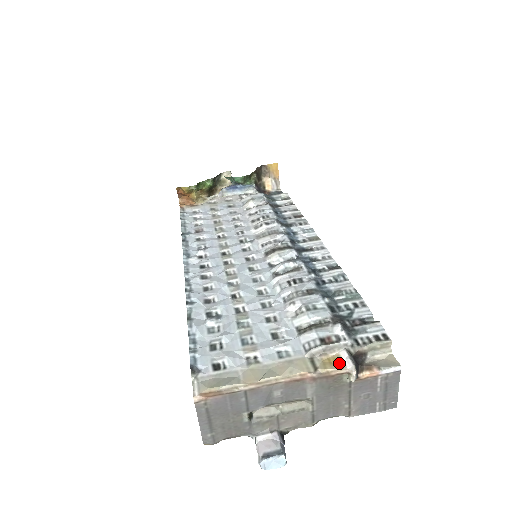
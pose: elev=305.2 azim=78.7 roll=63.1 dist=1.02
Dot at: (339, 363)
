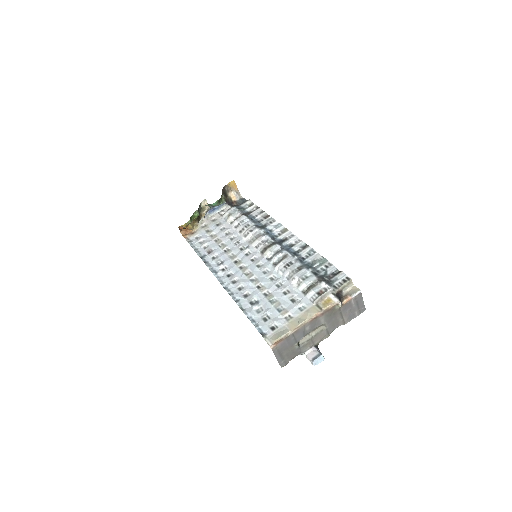
Dot at: (331, 301)
